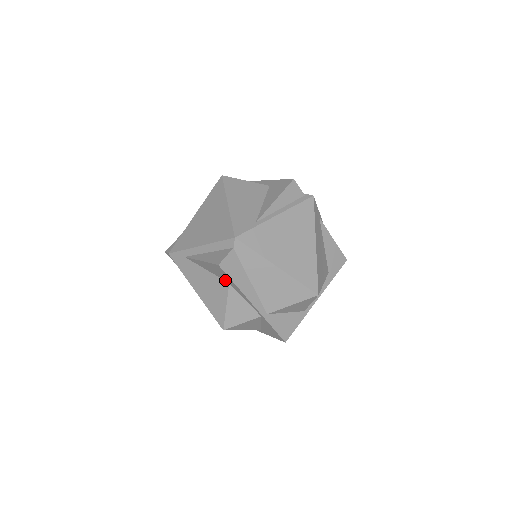
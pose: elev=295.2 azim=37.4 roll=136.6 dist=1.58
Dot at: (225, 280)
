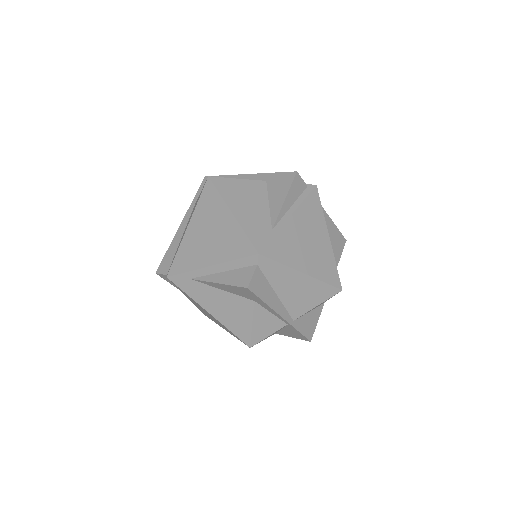
Dot at: (249, 298)
